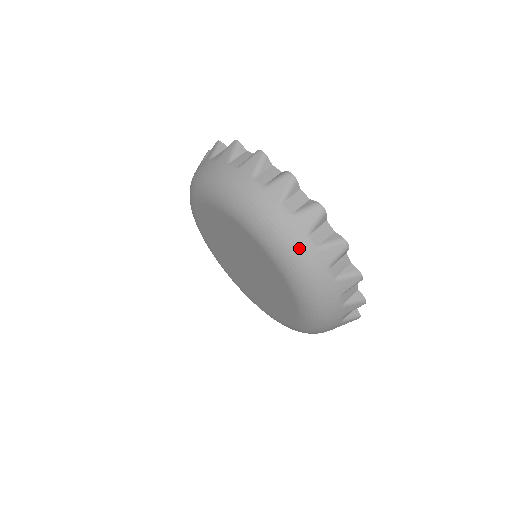
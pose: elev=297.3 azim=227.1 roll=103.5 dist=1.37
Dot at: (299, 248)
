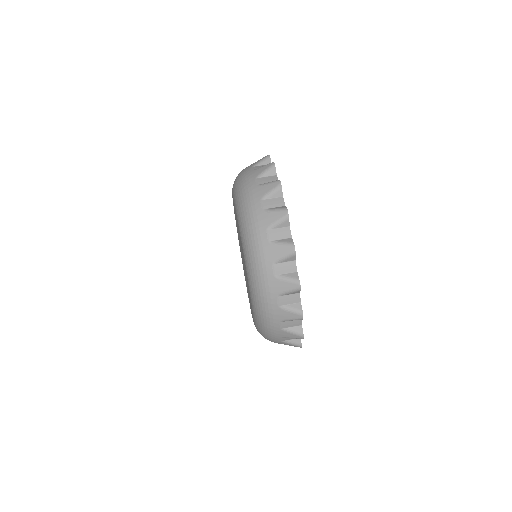
Dot at: (270, 322)
